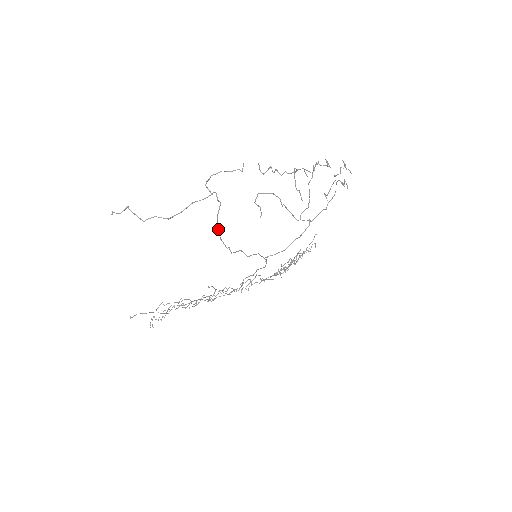
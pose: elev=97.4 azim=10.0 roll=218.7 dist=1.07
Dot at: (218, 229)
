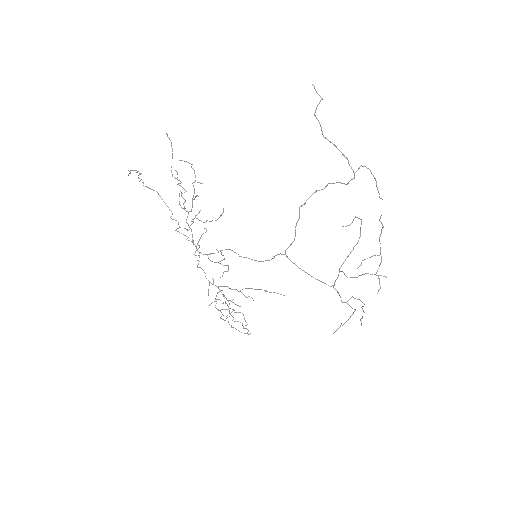
Dot at: (327, 185)
